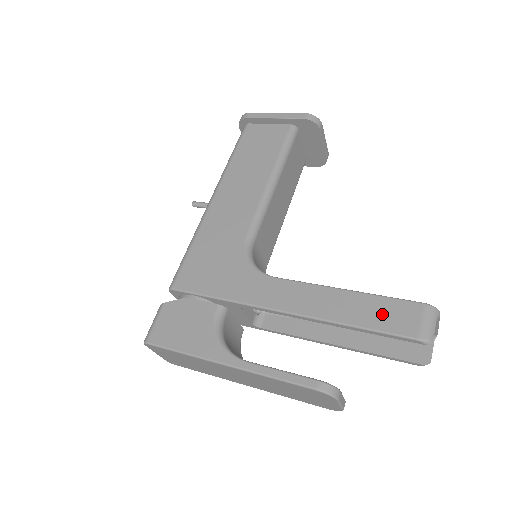
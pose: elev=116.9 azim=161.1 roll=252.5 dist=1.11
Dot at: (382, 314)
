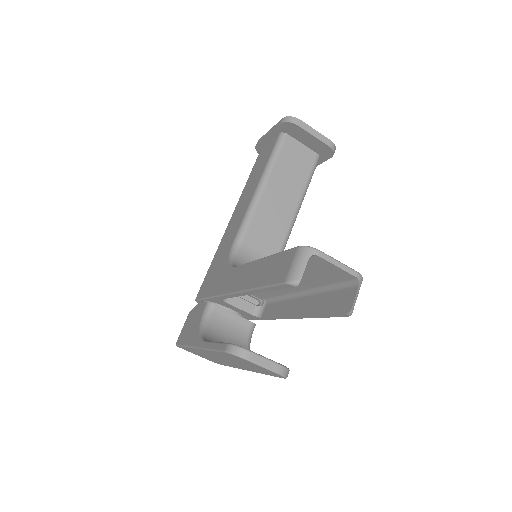
Dot at: (273, 269)
